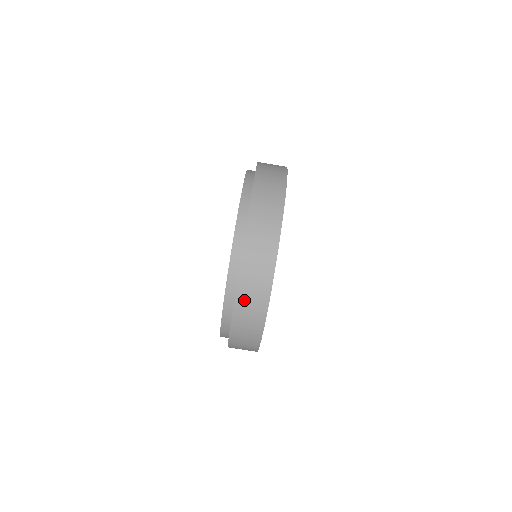
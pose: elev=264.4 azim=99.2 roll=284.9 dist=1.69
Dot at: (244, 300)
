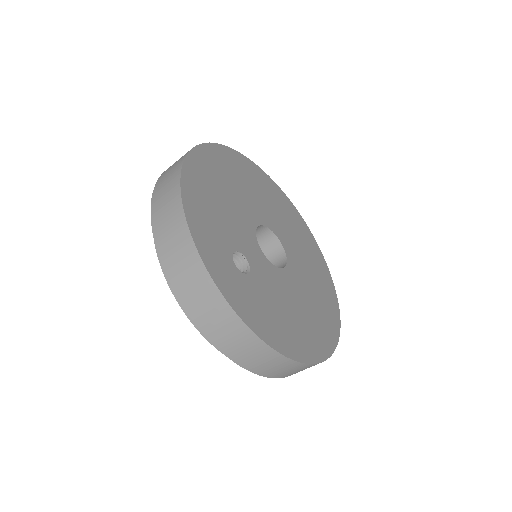
Dot at: occluded
